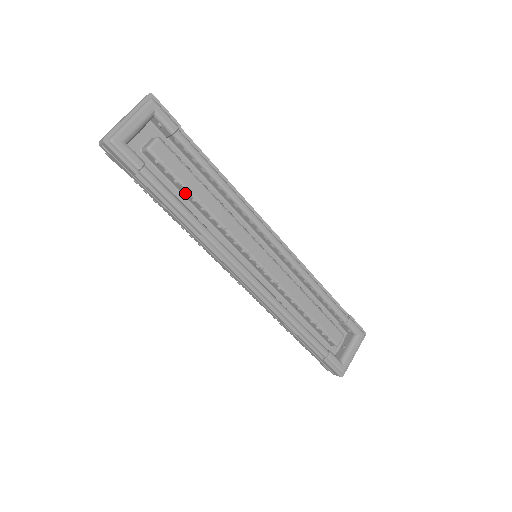
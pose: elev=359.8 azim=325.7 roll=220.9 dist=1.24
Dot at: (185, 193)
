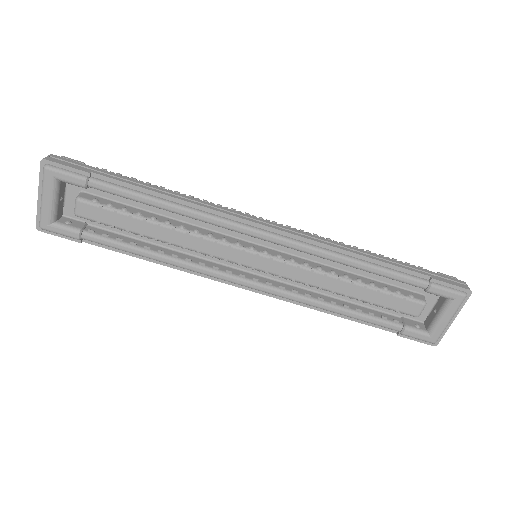
Dot at: occluded
